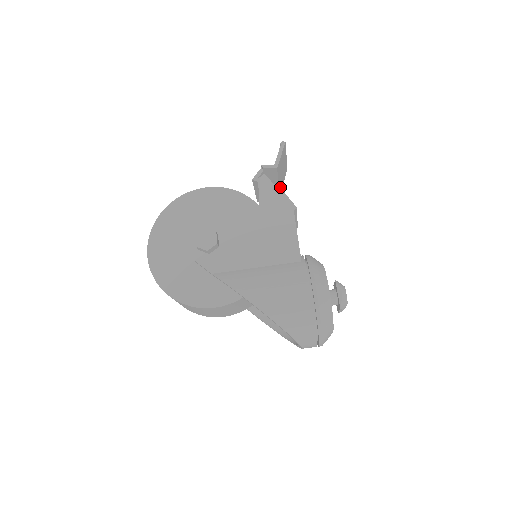
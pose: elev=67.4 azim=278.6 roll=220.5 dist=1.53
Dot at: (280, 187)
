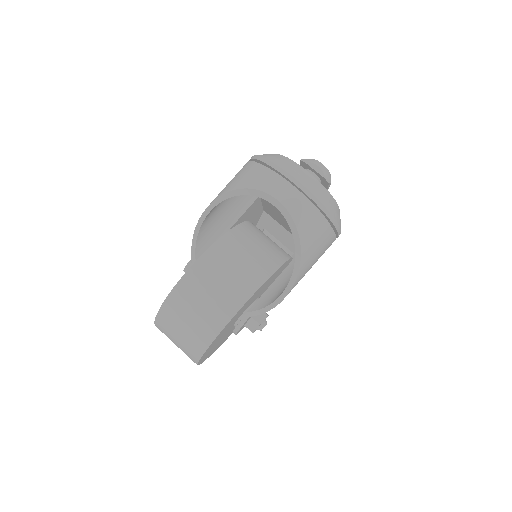
Dot at: occluded
